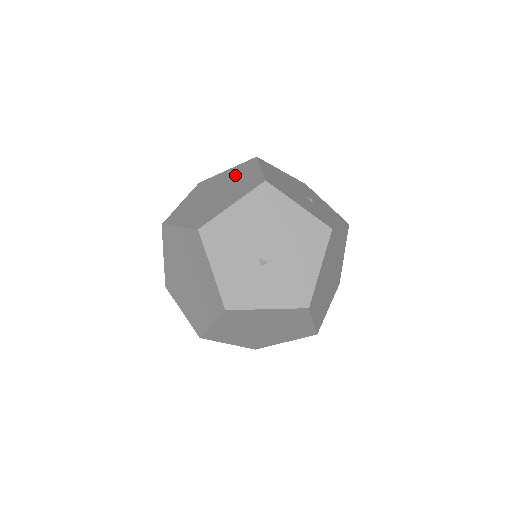
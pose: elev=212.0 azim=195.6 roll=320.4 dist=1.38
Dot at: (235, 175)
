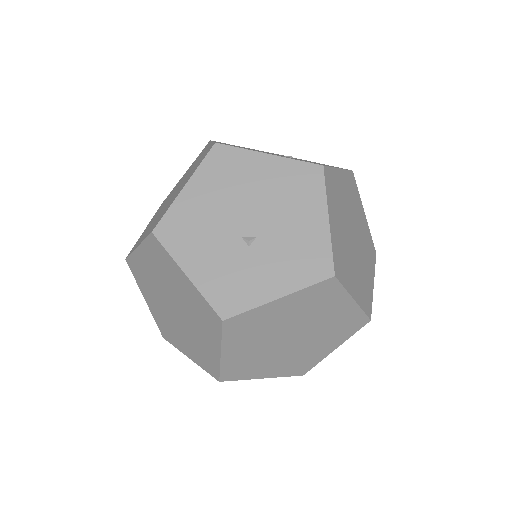
Dot at: (190, 168)
